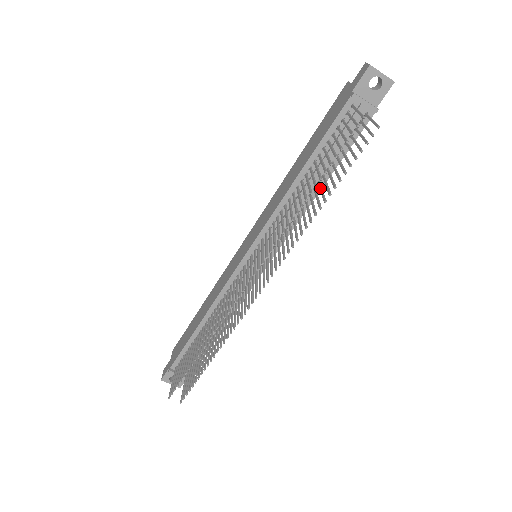
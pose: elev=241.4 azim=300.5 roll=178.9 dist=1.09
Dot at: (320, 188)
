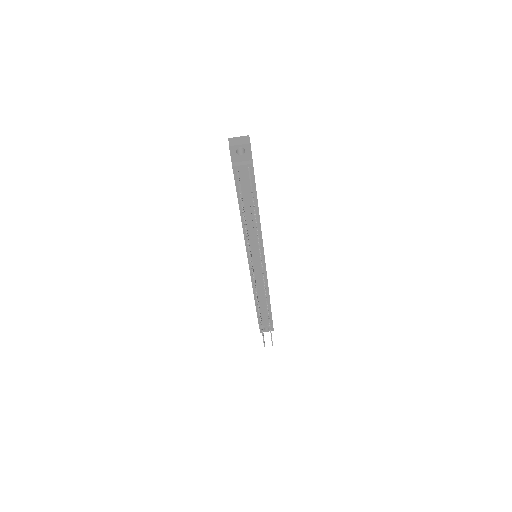
Dot at: occluded
